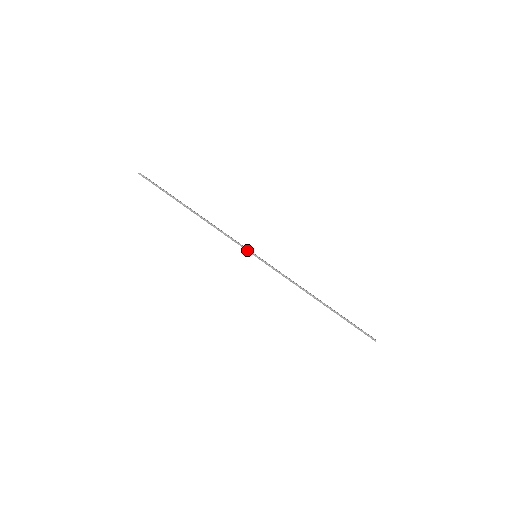
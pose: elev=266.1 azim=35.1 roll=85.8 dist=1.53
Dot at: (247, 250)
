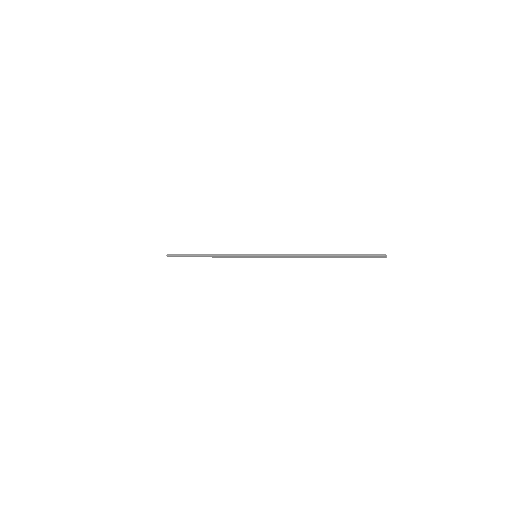
Dot at: (247, 255)
